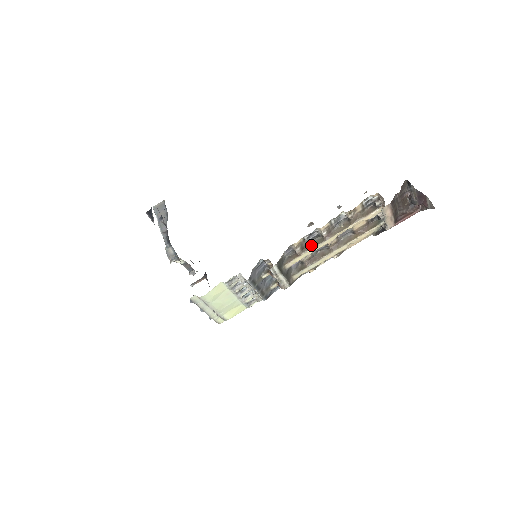
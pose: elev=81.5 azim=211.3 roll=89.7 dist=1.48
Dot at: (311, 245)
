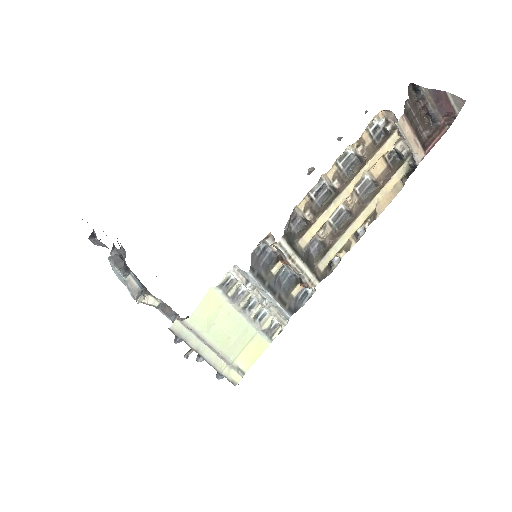
Dot at: (324, 206)
